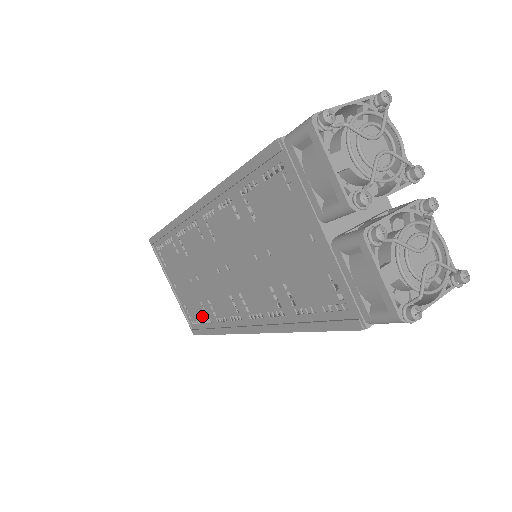
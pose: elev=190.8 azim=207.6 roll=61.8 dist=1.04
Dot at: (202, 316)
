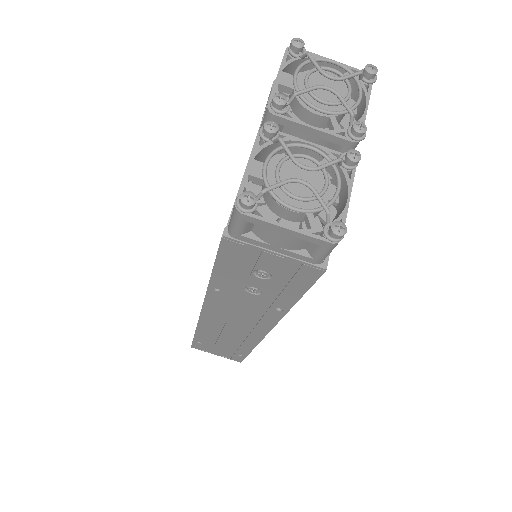
Dot at: occluded
